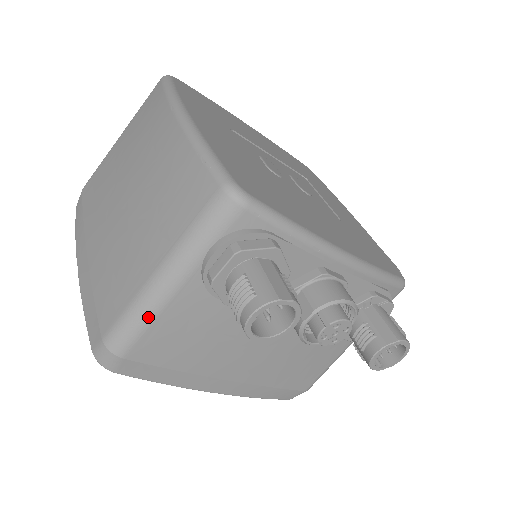
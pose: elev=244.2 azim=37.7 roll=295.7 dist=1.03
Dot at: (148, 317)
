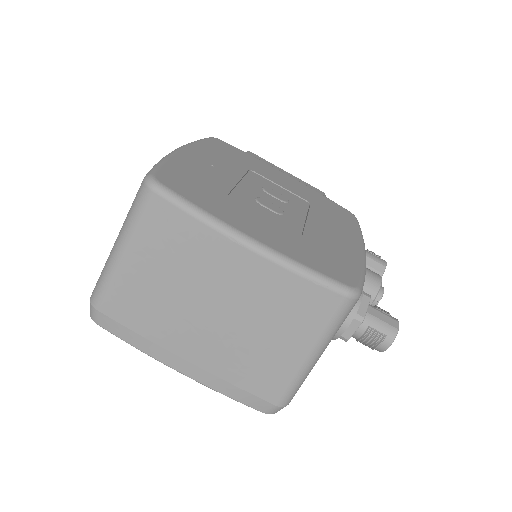
Dot at: (306, 377)
